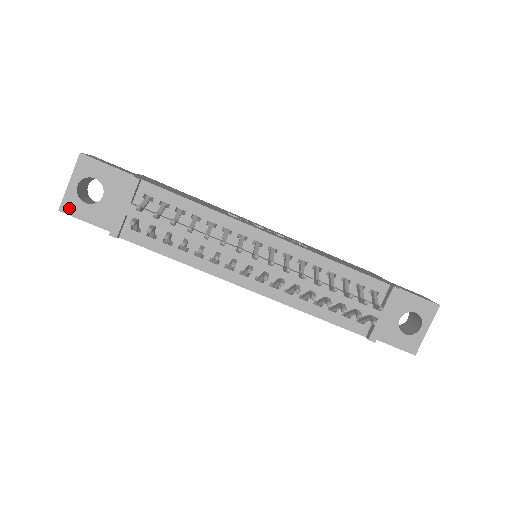
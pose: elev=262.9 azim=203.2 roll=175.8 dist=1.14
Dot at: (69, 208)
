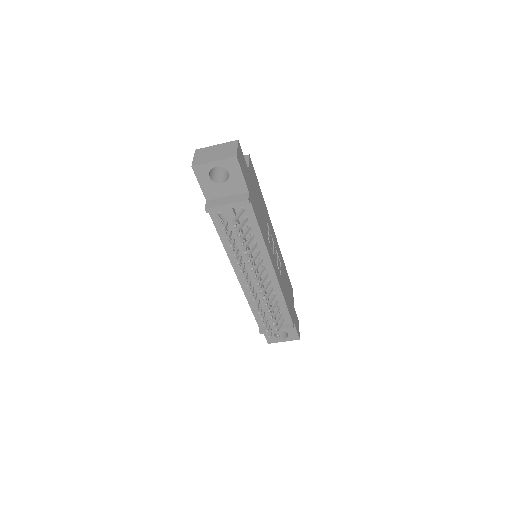
Dot at: (199, 171)
